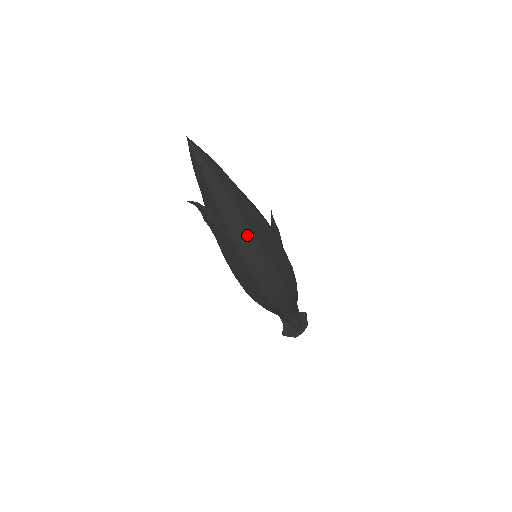
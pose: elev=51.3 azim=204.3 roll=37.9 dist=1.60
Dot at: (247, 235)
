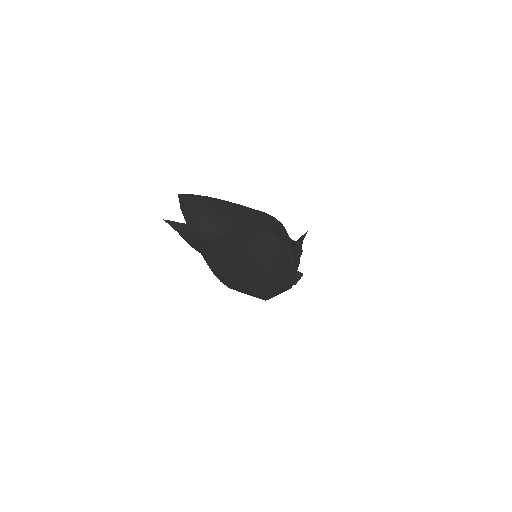
Dot at: (234, 279)
